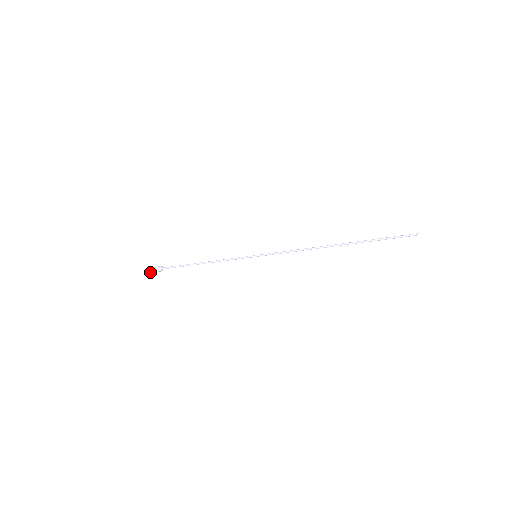
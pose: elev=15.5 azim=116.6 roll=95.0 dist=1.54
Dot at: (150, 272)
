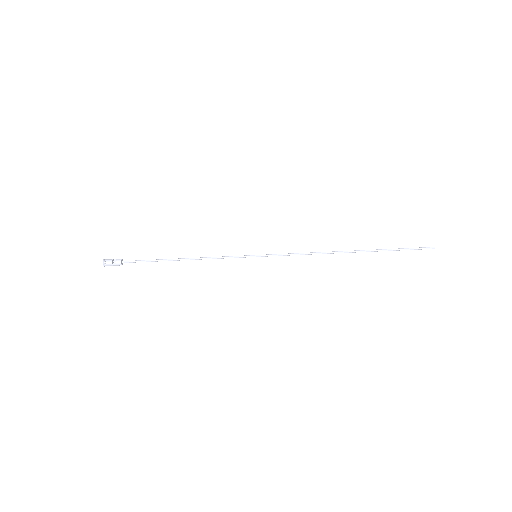
Dot at: (103, 264)
